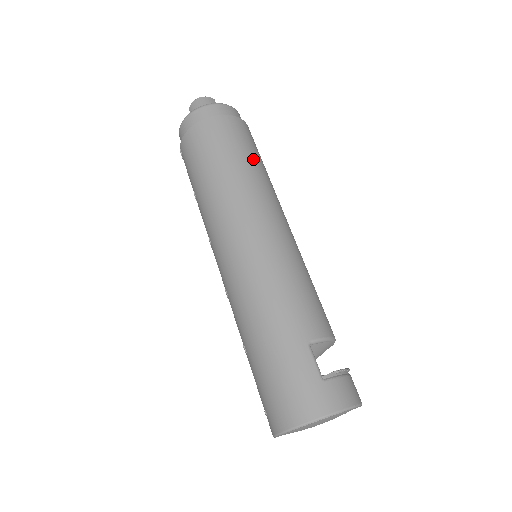
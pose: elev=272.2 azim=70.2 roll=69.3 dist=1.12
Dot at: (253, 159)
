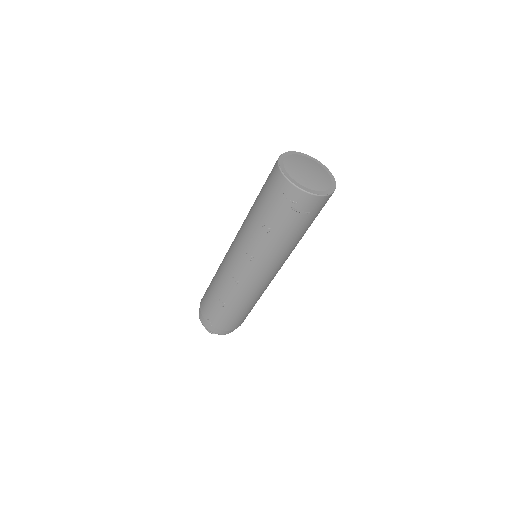
Dot at: occluded
